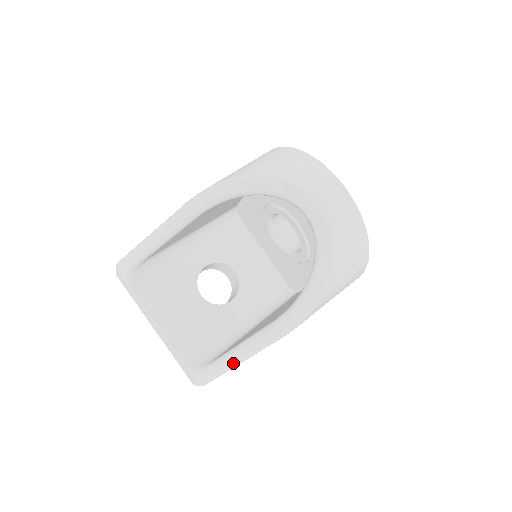
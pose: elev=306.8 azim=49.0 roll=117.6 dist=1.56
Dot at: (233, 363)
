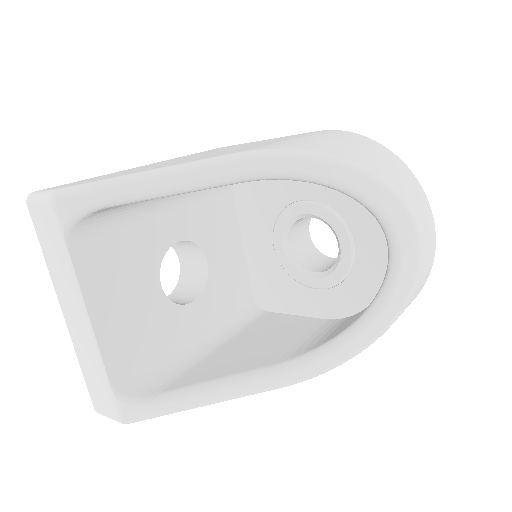
Dot at: (196, 405)
